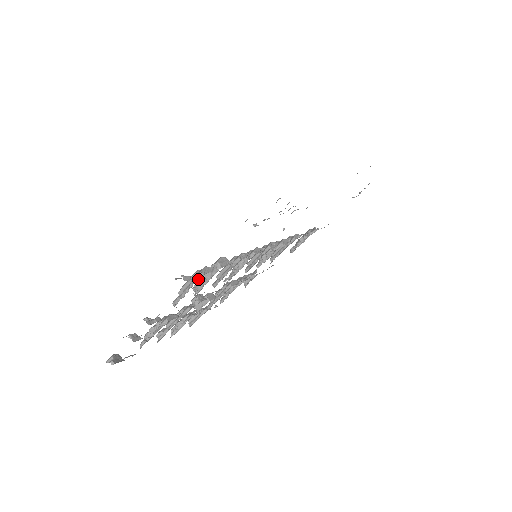
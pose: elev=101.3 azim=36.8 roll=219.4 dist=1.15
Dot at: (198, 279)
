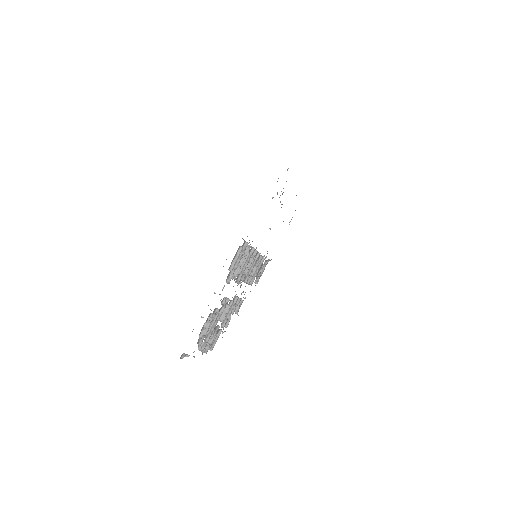
Dot at: occluded
